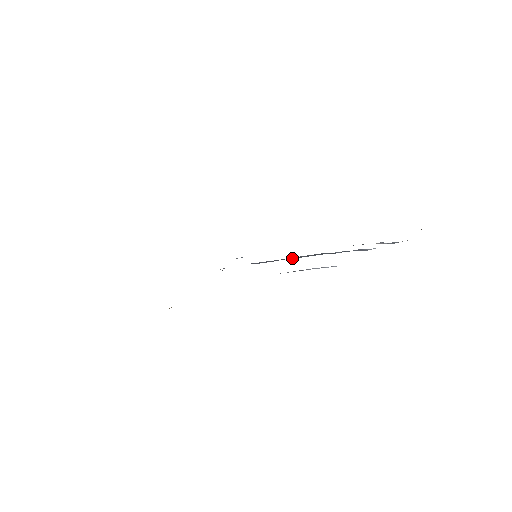
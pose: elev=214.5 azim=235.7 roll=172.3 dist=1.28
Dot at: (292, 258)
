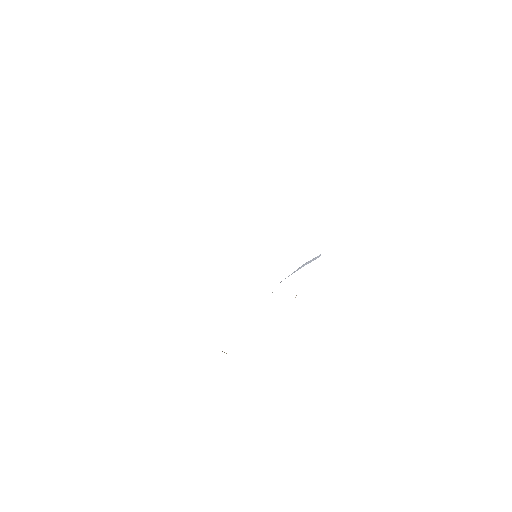
Dot at: occluded
